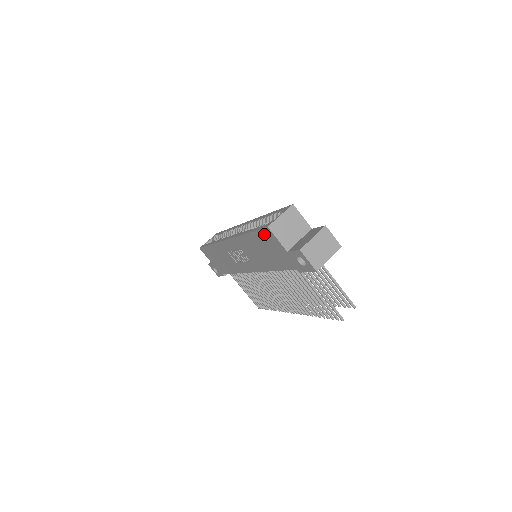
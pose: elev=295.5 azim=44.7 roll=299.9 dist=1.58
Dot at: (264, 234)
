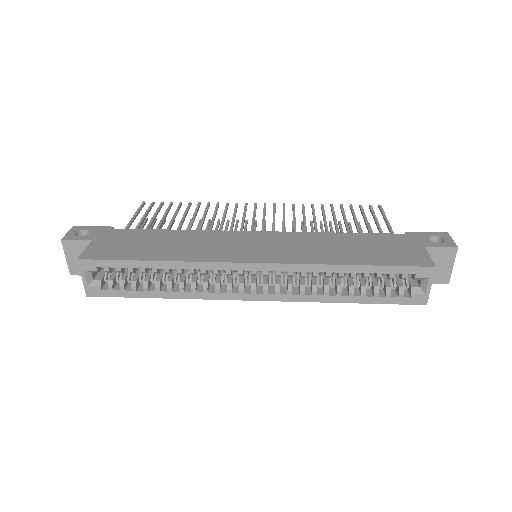
Dot at: occluded
